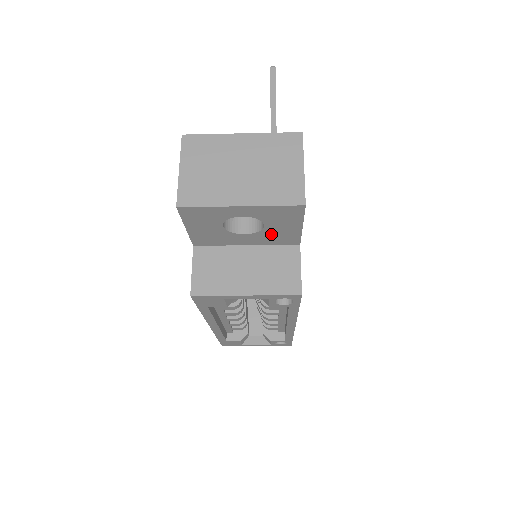
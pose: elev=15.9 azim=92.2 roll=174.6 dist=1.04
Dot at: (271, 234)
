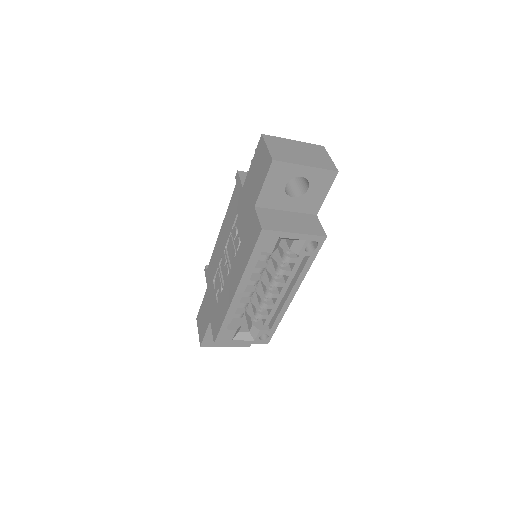
Dot at: (307, 200)
